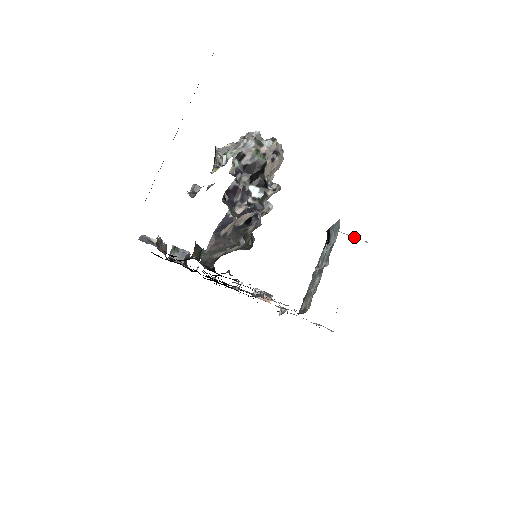
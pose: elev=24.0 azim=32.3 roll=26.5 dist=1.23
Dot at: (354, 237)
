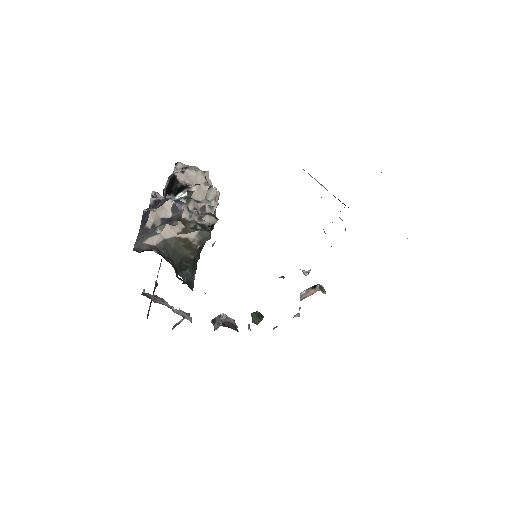
Dot at: occluded
